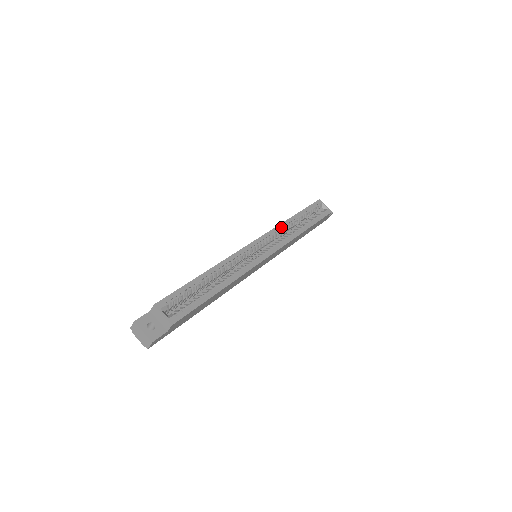
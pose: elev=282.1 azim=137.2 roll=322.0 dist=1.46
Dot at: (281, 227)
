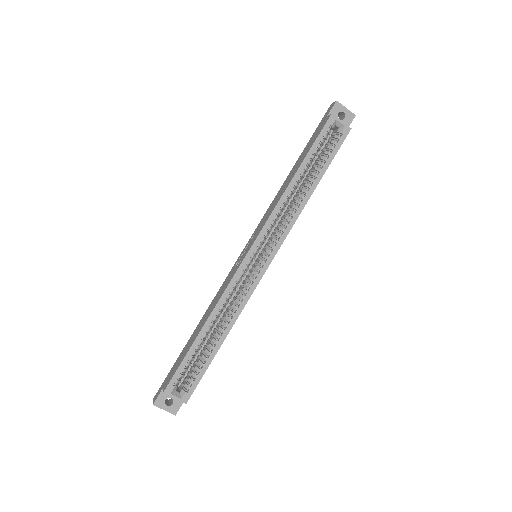
Dot at: (279, 207)
